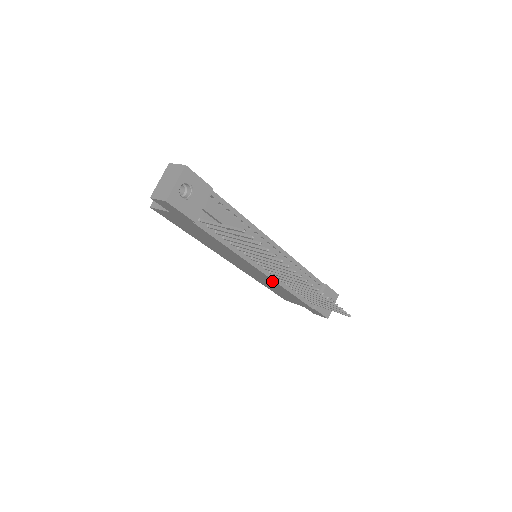
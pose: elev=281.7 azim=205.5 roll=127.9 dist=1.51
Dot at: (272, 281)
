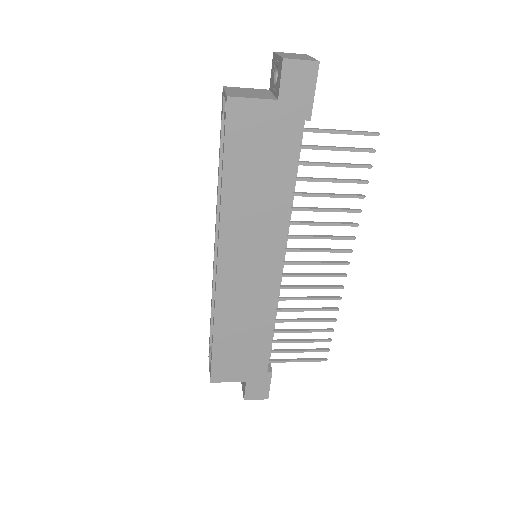
Dot at: (271, 295)
